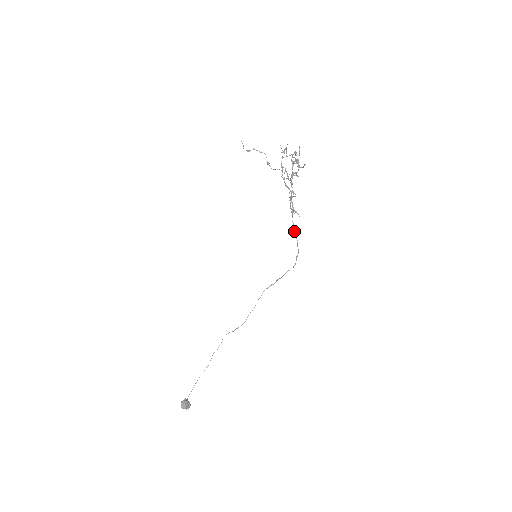
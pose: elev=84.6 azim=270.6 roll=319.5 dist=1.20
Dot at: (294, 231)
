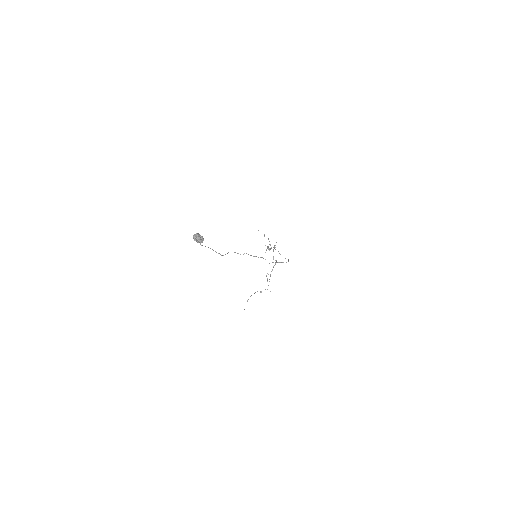
Dot at: occluded
